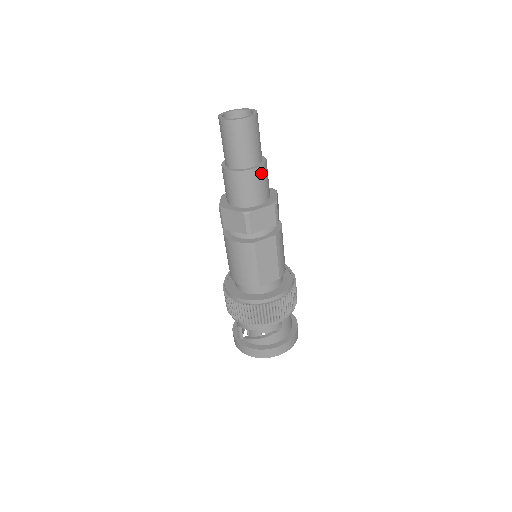
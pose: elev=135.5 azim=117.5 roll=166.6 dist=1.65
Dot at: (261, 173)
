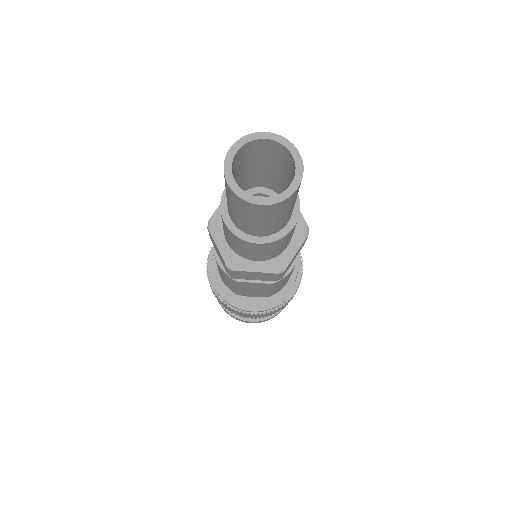
Dot at: (271, 245)
